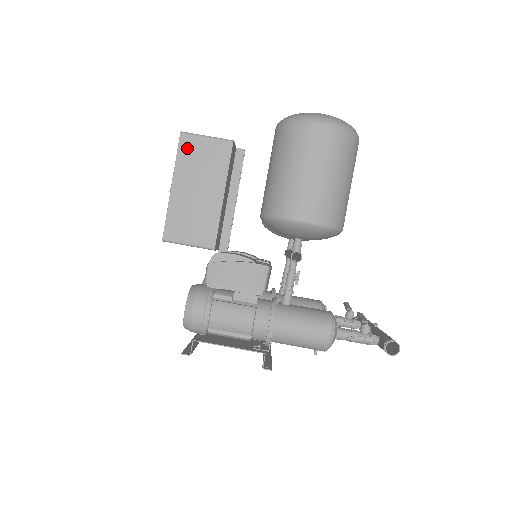
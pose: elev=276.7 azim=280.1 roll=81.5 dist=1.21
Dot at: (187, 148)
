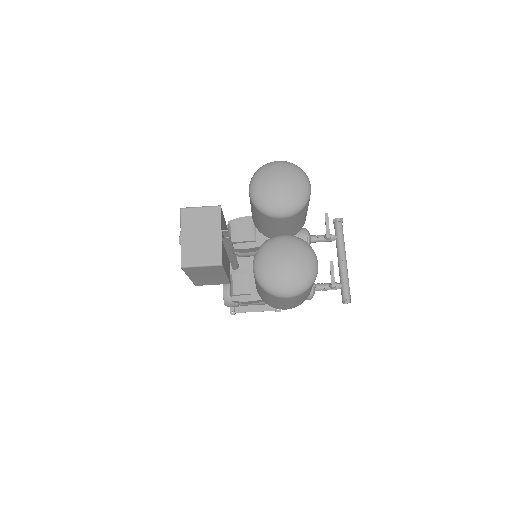
Dot at: (190, 270)
